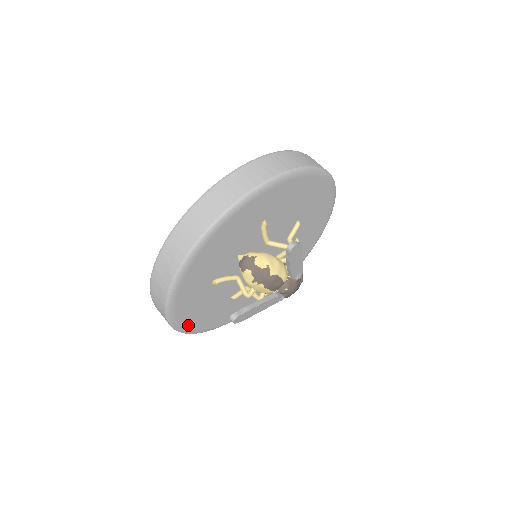
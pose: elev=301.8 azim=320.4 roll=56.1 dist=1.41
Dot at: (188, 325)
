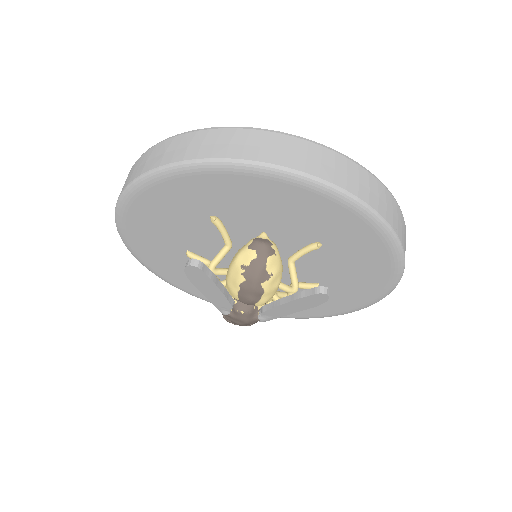
Dot at: (132, 212)
